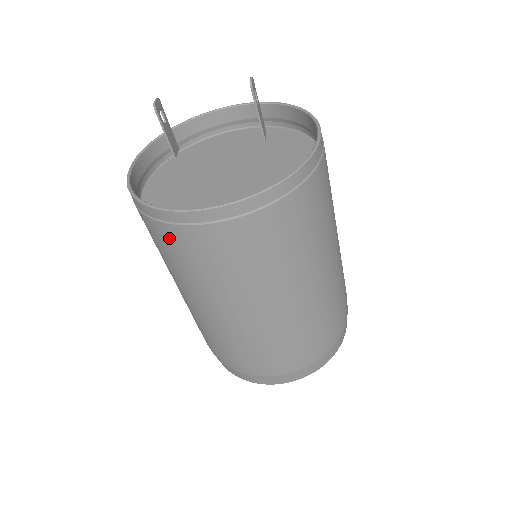
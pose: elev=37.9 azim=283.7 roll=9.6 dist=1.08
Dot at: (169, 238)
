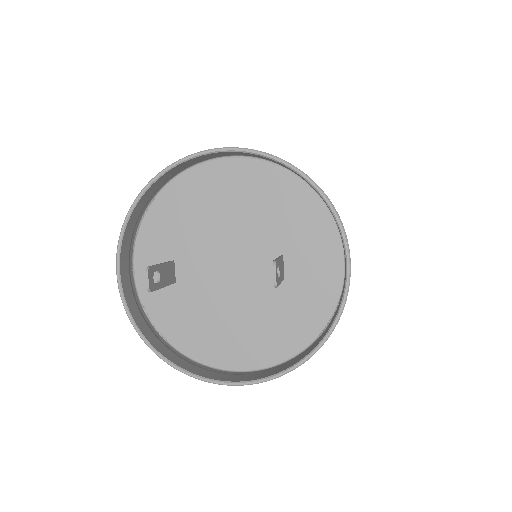
Dot at: (188, 359)
